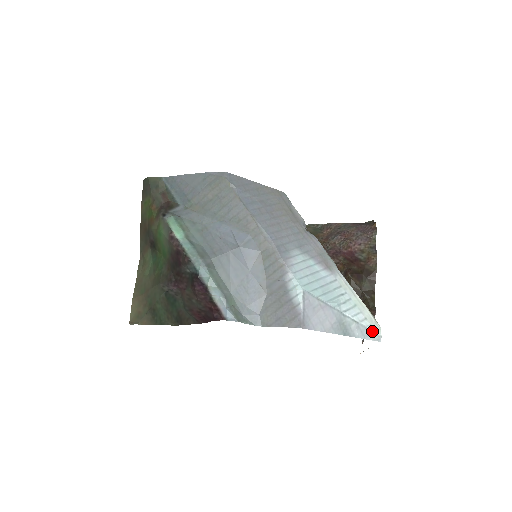
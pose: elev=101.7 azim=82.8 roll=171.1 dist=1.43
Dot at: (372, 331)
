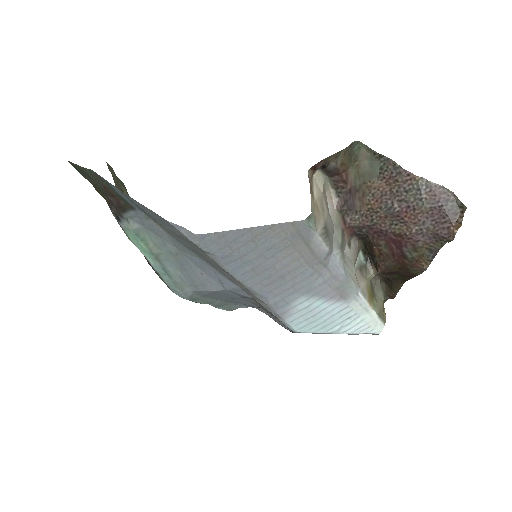
Dot at: (371, 333)
